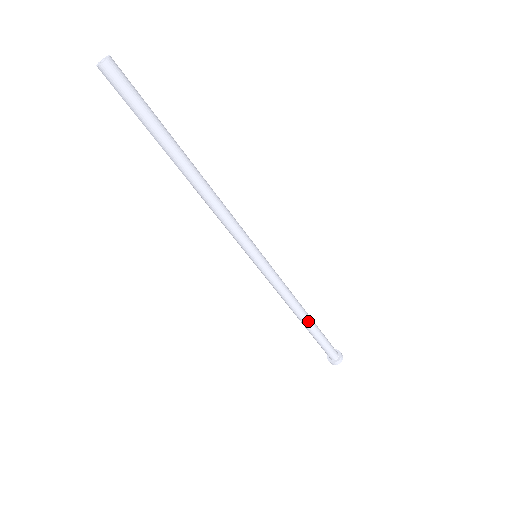
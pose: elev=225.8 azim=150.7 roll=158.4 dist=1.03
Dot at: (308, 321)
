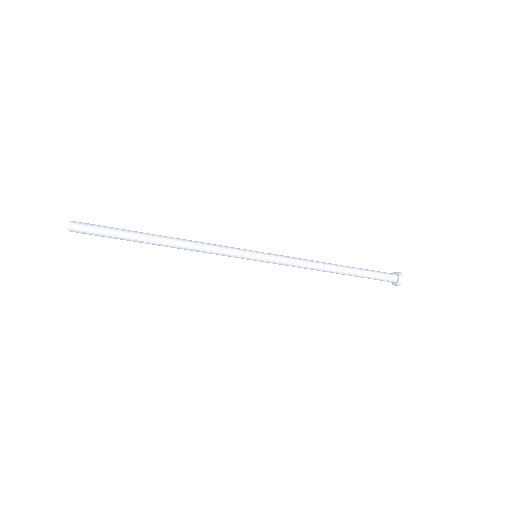
Dot at: (339, 273)
